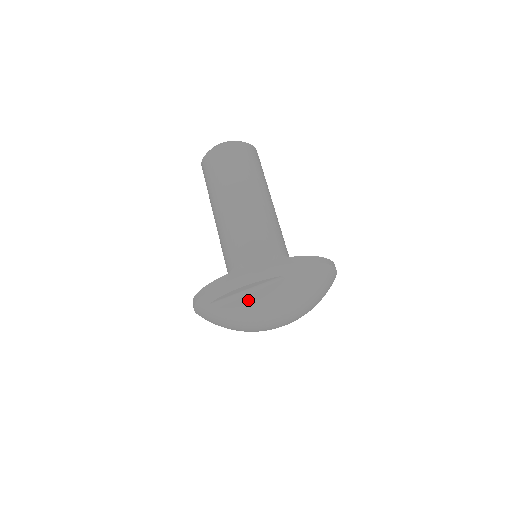
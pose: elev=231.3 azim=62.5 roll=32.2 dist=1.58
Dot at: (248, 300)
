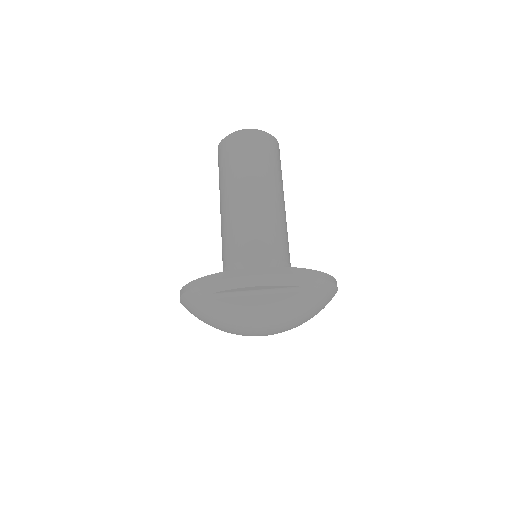
Dot at: (256, 301)
